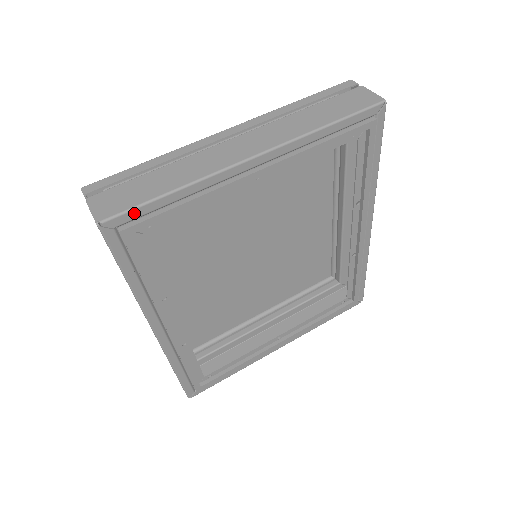
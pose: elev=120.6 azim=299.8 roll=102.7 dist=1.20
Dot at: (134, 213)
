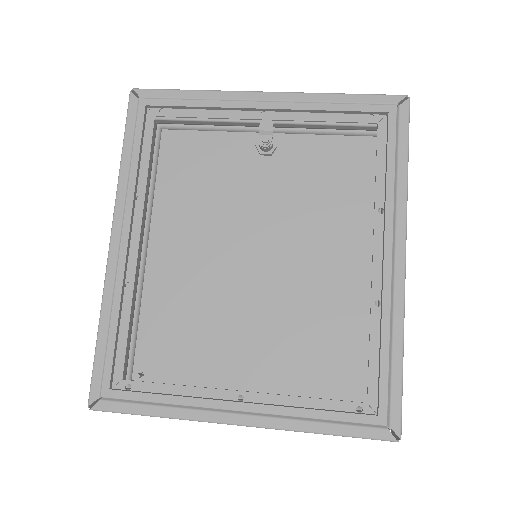
Dot at: (157, 93)
